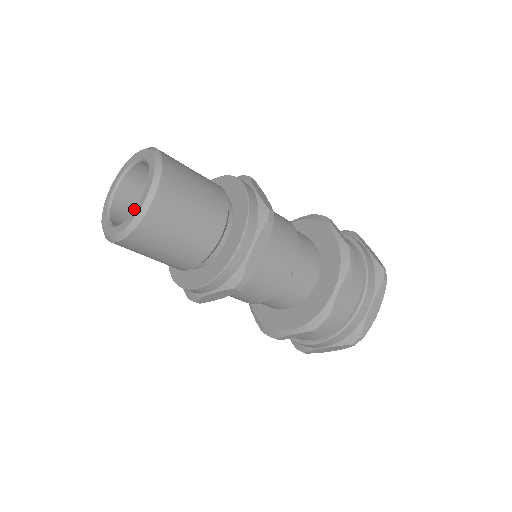
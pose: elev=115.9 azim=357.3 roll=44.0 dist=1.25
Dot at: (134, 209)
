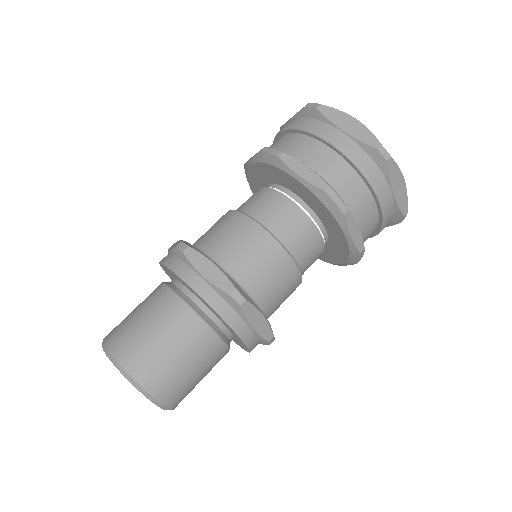
Dot at: occluded
